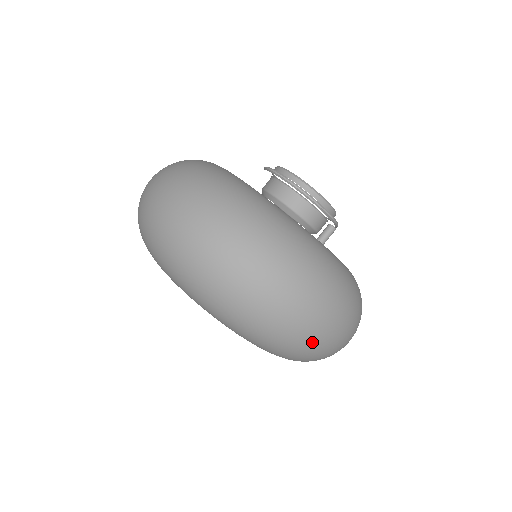
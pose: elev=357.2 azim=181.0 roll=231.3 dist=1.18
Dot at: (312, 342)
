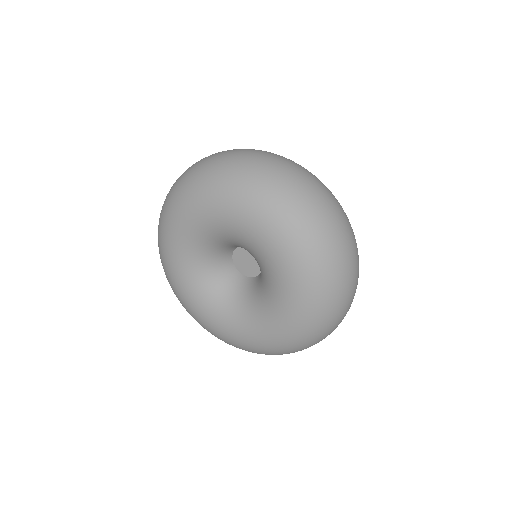
Dot at: (338, 235)
